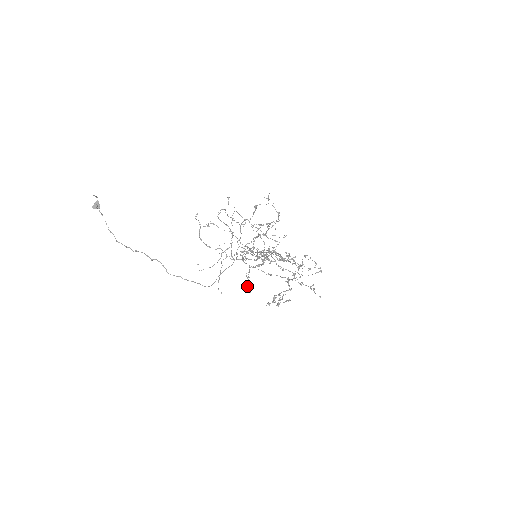
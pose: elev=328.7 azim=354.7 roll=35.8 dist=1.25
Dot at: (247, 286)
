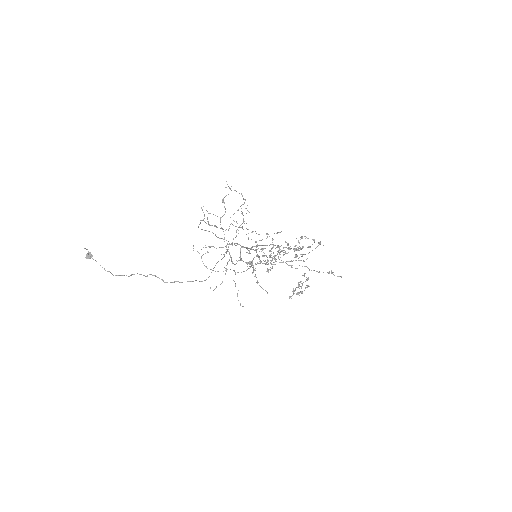
Dot at: occluded
